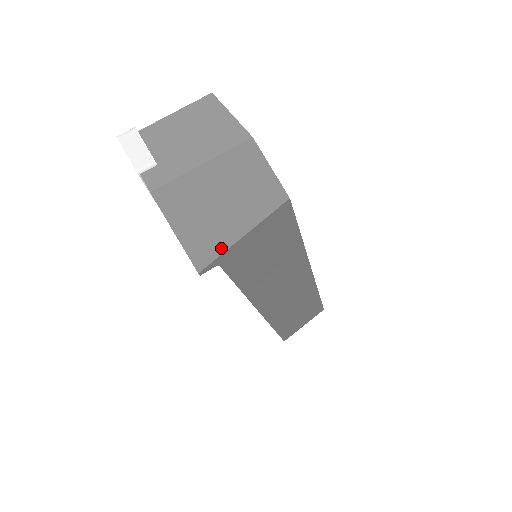
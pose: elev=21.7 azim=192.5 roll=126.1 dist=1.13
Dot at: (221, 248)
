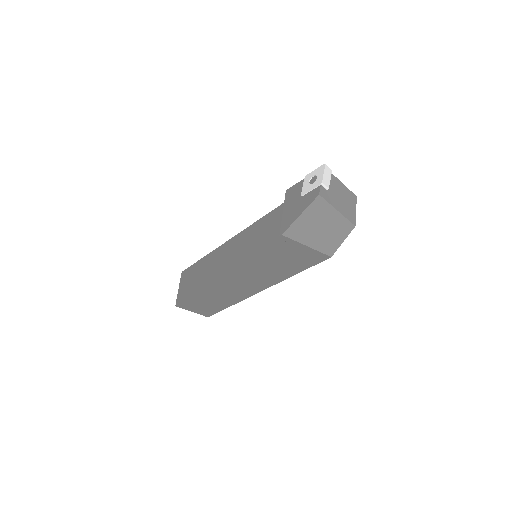
Dot at: (298, 239)
